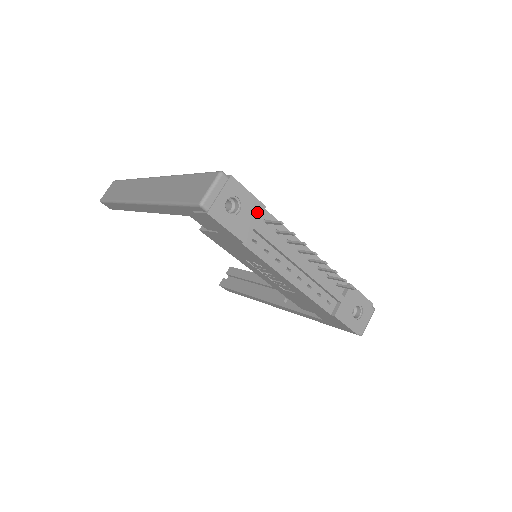
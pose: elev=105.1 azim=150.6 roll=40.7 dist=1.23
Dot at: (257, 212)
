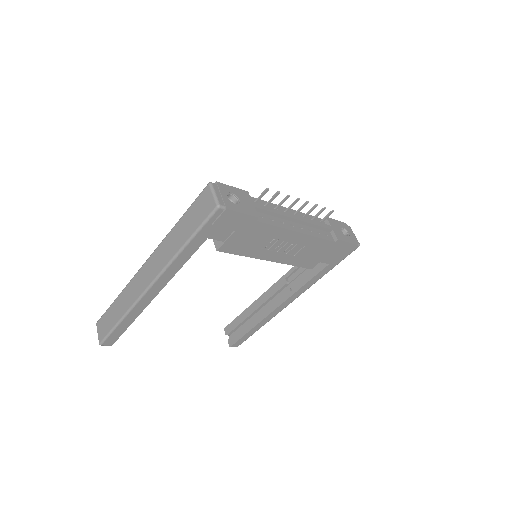
Dot at: (247, 197)
